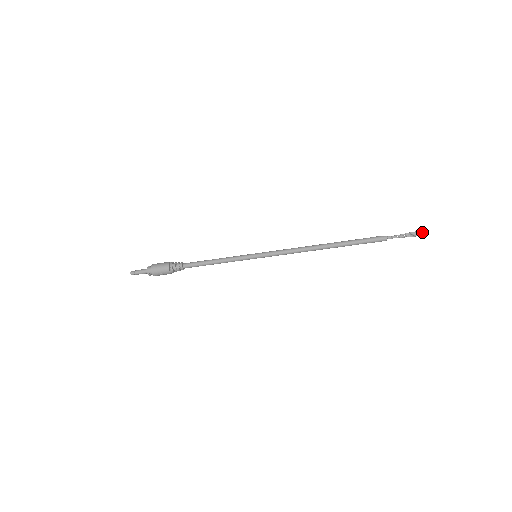
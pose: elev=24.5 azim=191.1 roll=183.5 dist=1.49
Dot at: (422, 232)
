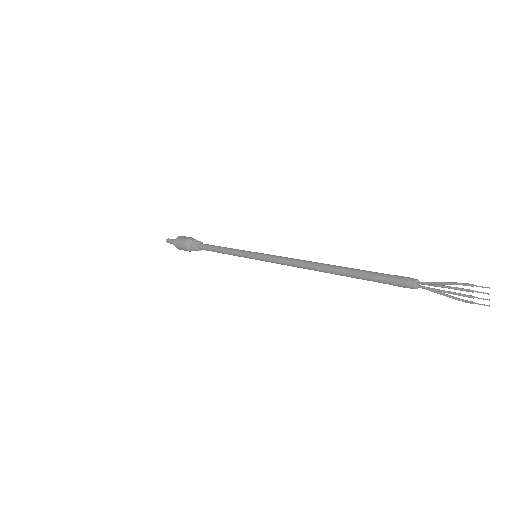
Dot at: occluded
